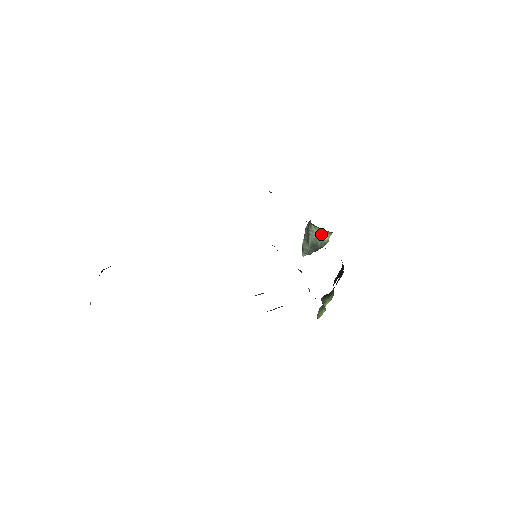
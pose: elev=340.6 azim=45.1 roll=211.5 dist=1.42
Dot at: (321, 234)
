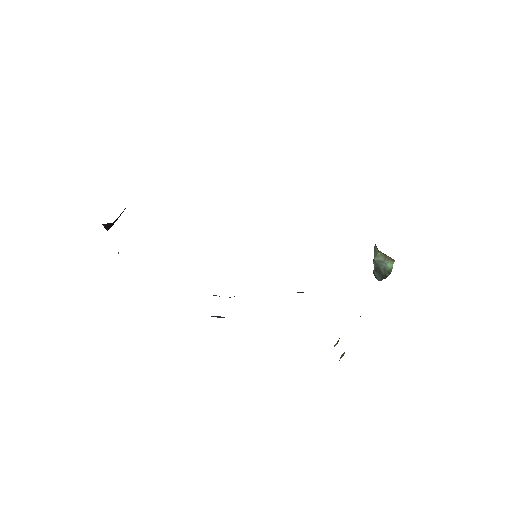
Dot at: (382, 257)
